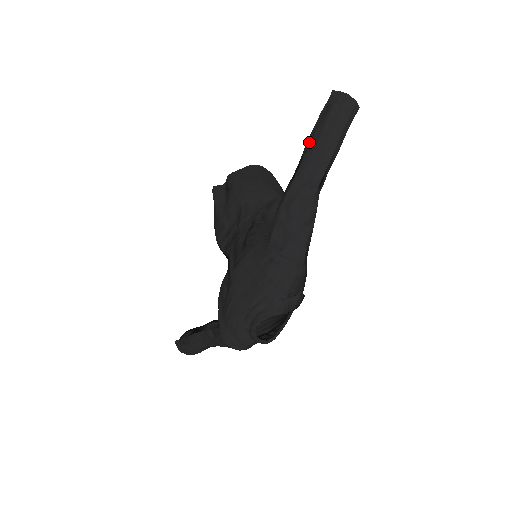
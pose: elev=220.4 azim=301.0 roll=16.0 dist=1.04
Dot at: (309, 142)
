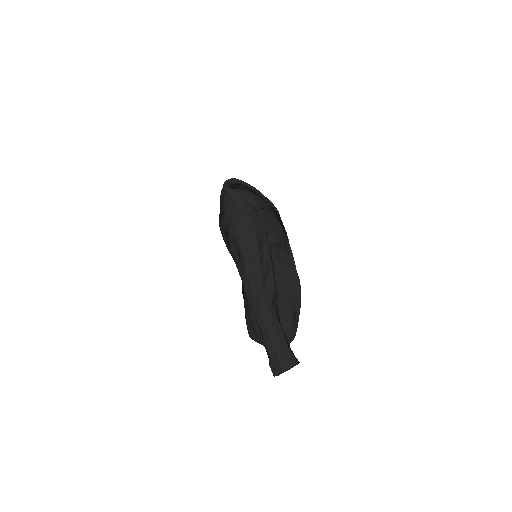
Dot at: occluded
